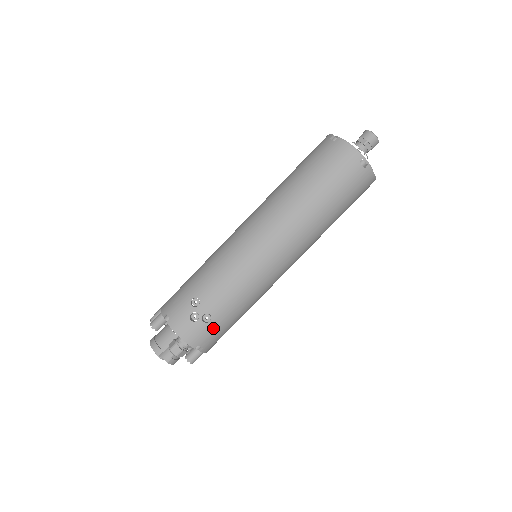
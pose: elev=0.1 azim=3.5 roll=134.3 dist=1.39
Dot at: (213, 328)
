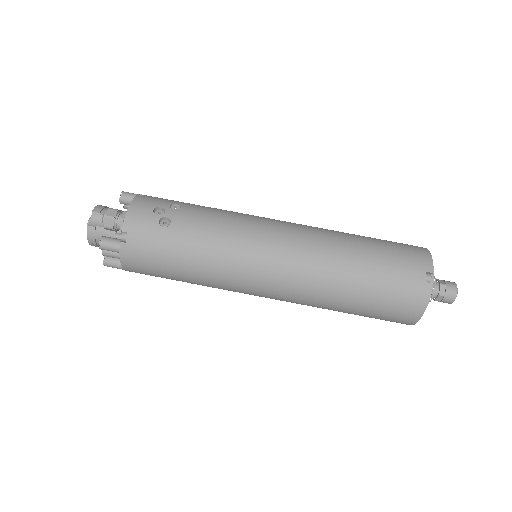
Dot at: (157, 236)
